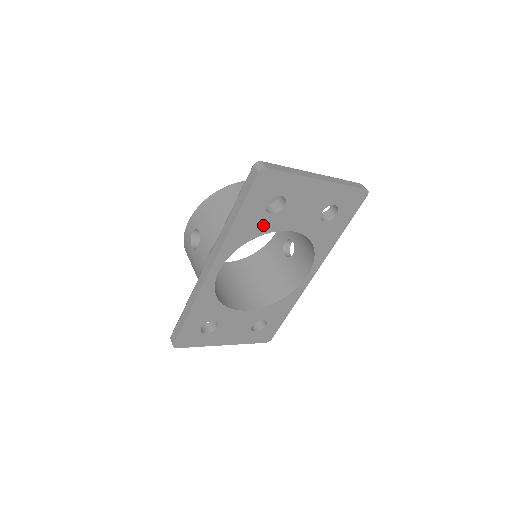
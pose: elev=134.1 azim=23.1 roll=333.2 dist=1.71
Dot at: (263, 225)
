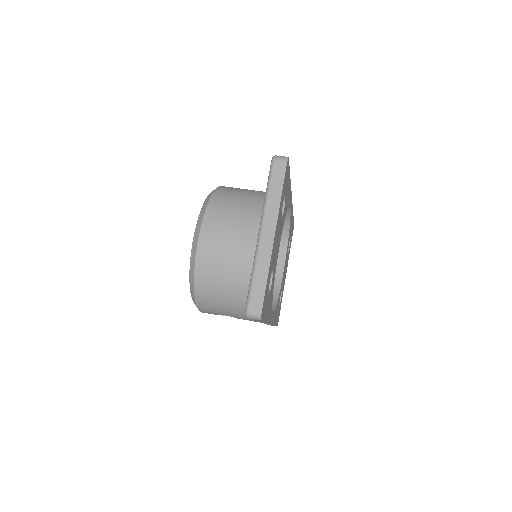
Dot at: (272, 287)
